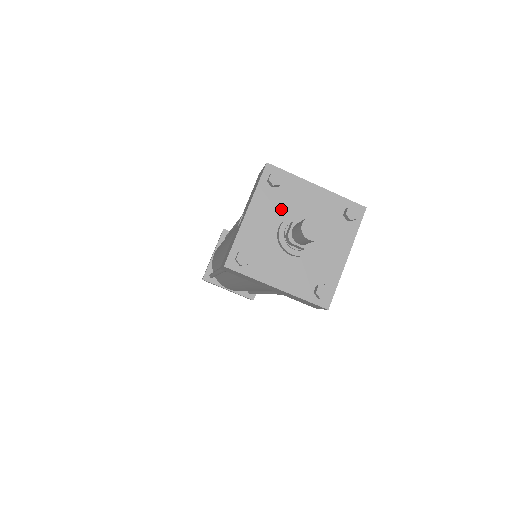
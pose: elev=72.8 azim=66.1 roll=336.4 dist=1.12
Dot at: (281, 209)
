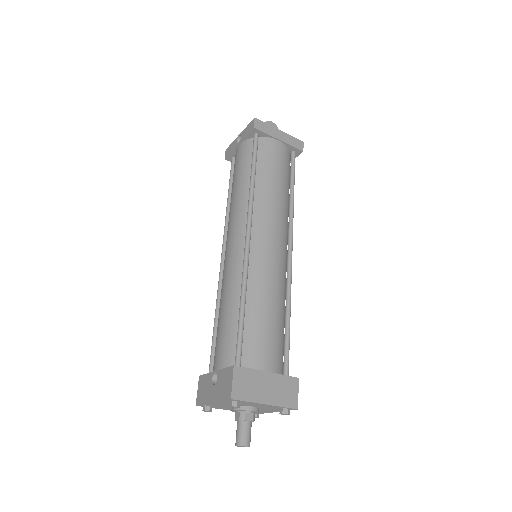
Dot at: occluded
